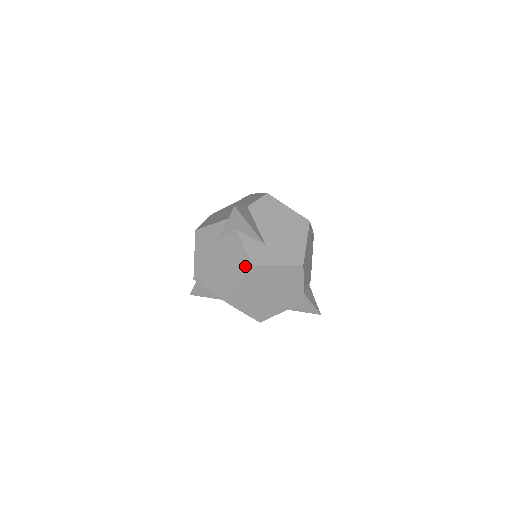
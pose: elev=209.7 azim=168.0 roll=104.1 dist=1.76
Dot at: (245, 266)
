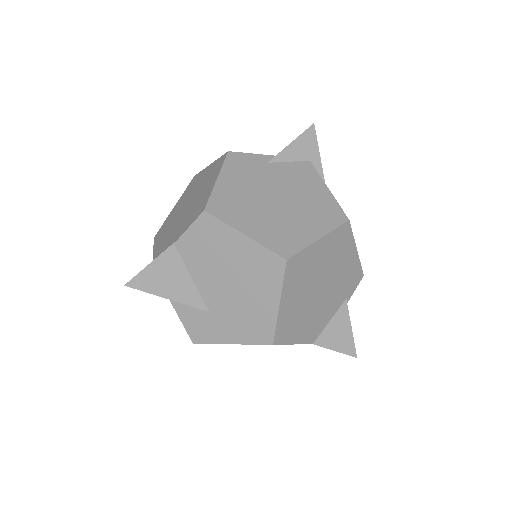
Dot at: occluded
